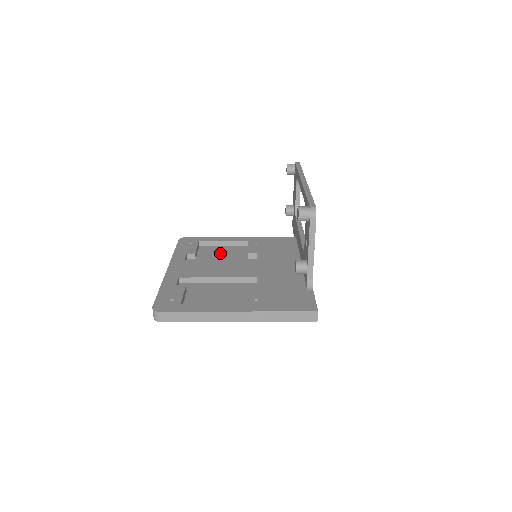
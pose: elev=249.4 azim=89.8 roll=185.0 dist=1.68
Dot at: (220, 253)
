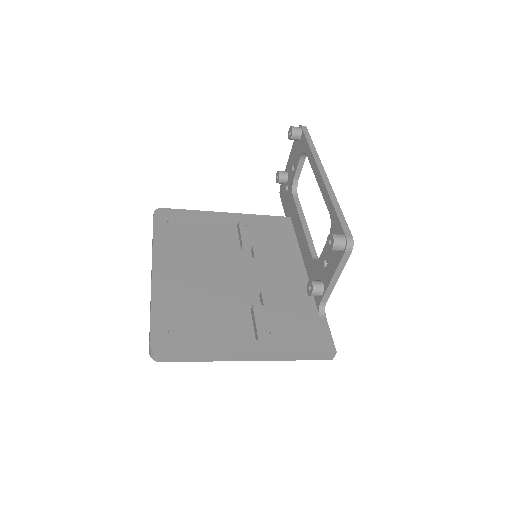
Dot at: (207, 238)
